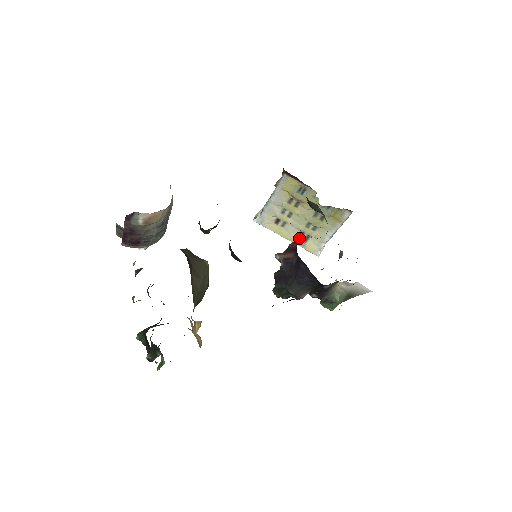
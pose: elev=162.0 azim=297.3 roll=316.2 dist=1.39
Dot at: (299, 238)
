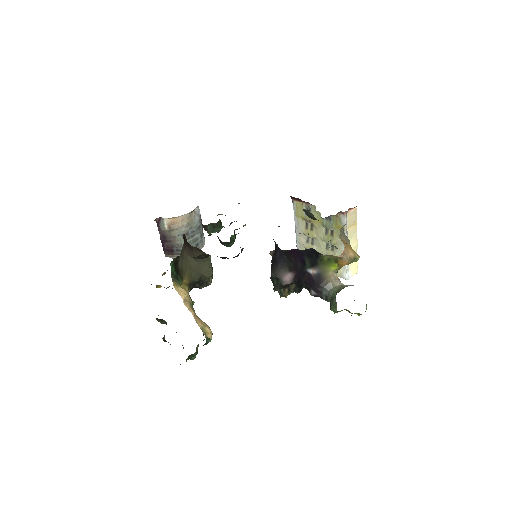
Dot at: occluded
